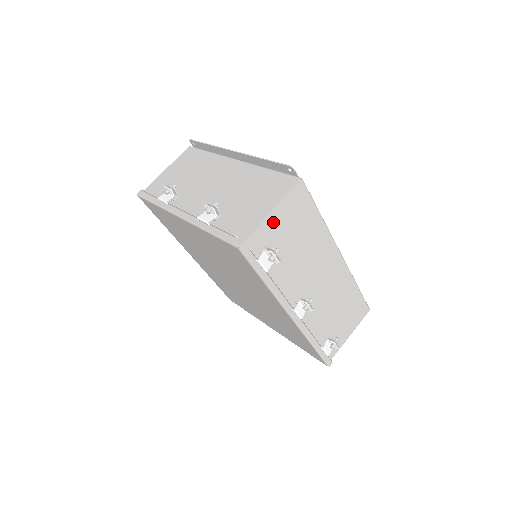
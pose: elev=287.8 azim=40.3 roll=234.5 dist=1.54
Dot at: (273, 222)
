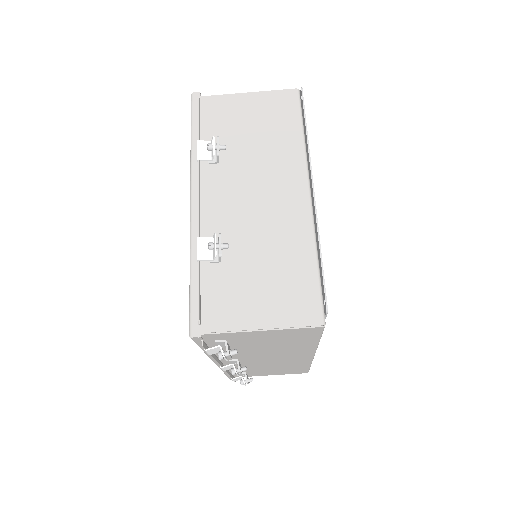
Dot at: (253, 334)
